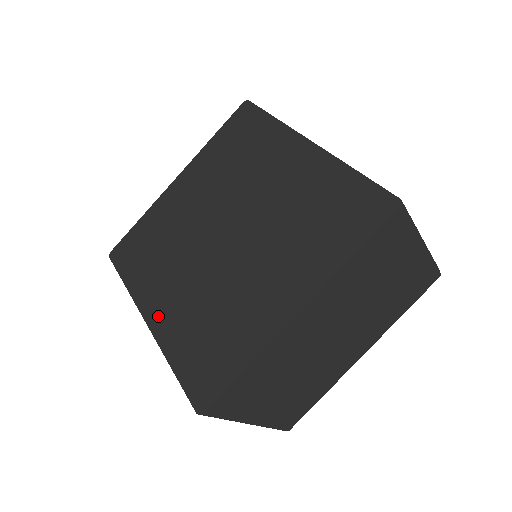
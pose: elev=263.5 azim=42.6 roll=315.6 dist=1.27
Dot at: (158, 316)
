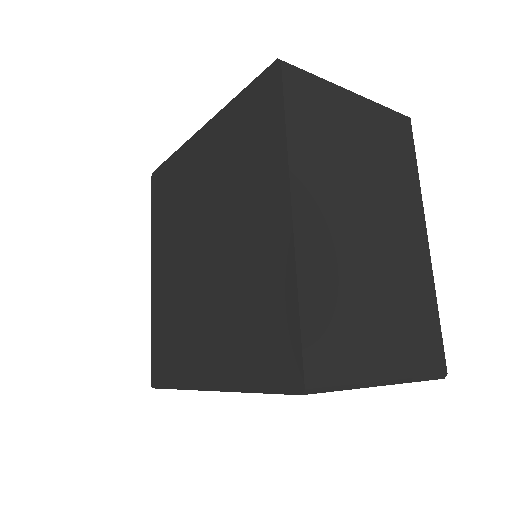
Dot at: (212, 372)
